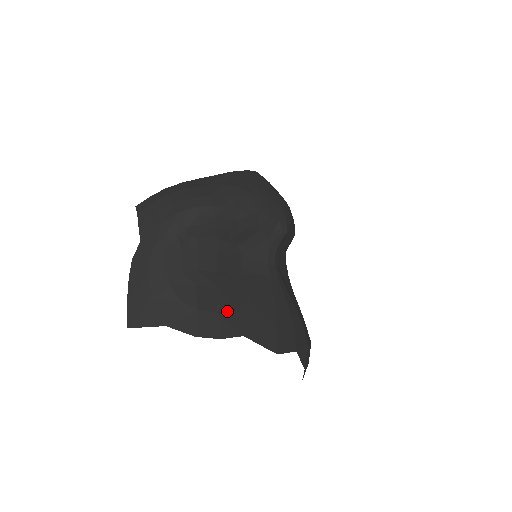
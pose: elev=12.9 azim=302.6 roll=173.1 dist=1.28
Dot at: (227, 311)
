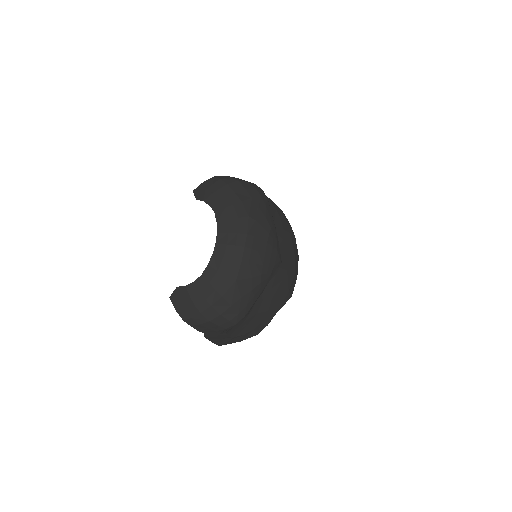
Dot at: (265, 316)
